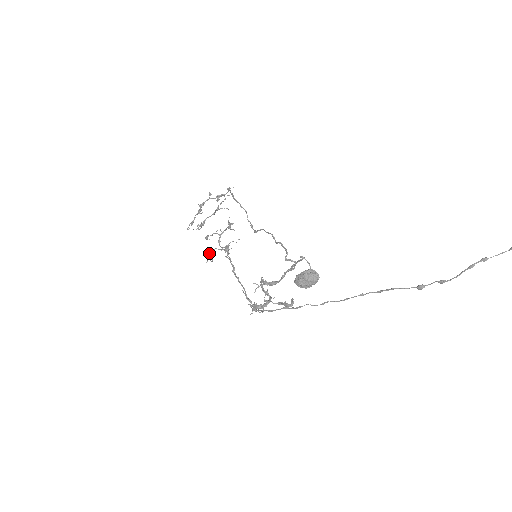
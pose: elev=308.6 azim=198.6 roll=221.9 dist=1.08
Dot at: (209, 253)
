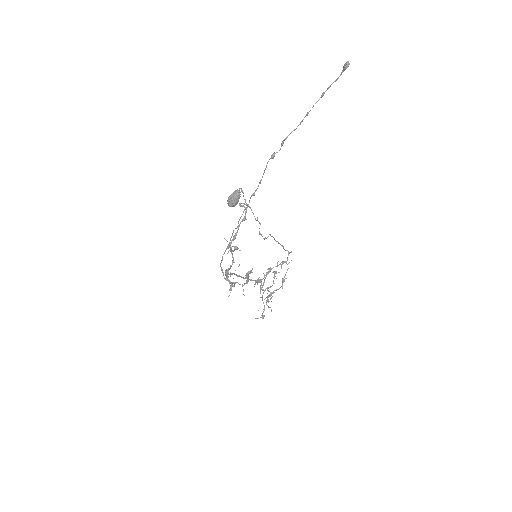
Dot at: (263, 315)
